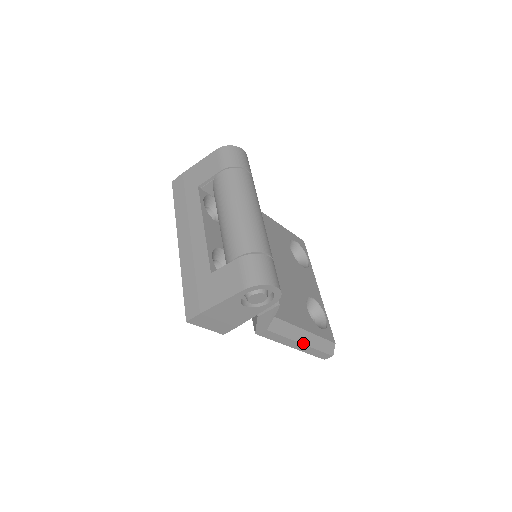
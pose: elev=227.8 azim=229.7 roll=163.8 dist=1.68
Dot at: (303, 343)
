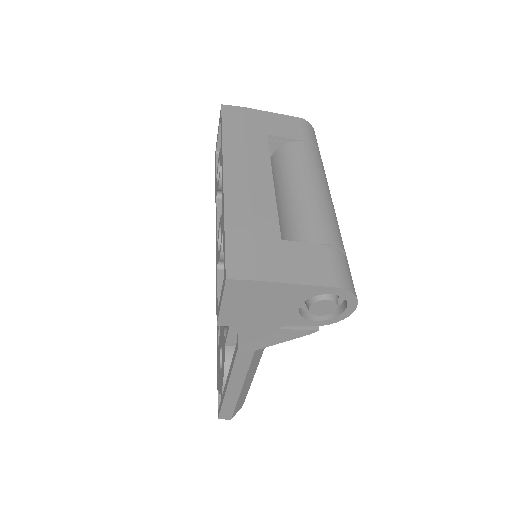
Dot at: (242, 388)
